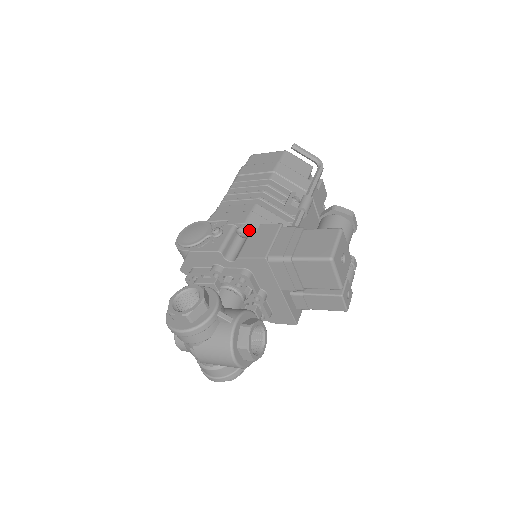
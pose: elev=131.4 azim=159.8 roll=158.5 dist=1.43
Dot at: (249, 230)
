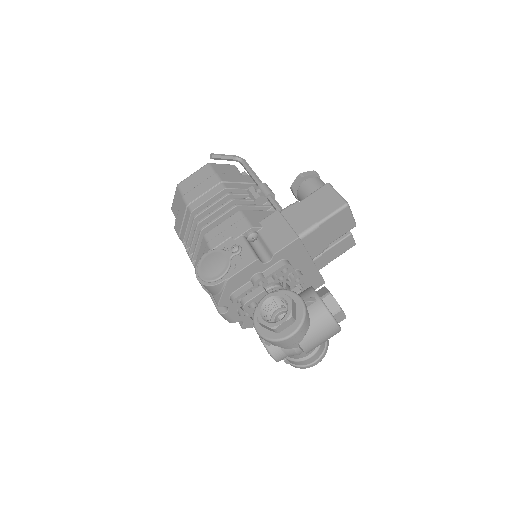
Dot at: (256, 232)
